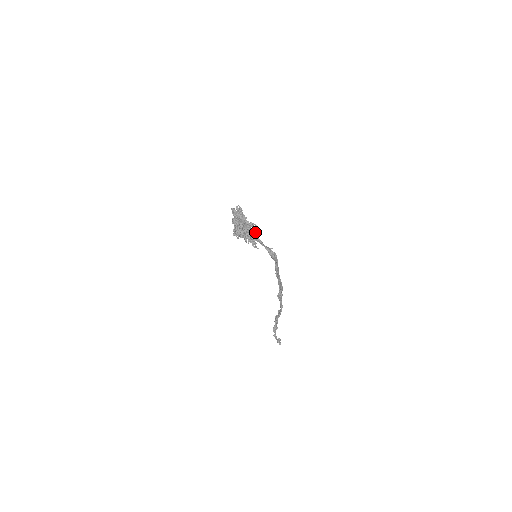
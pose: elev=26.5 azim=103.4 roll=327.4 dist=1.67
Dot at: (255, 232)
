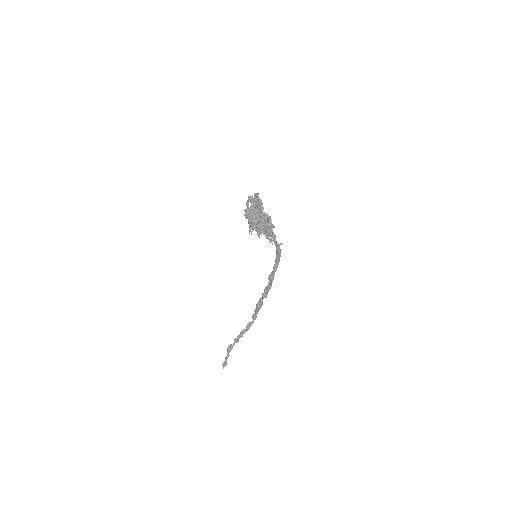
Dot at: (272, 224)
